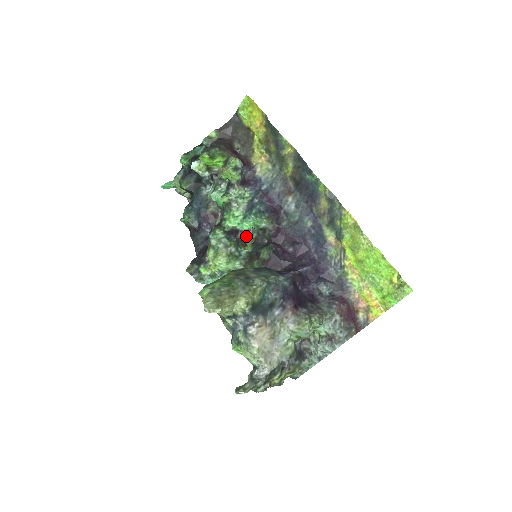
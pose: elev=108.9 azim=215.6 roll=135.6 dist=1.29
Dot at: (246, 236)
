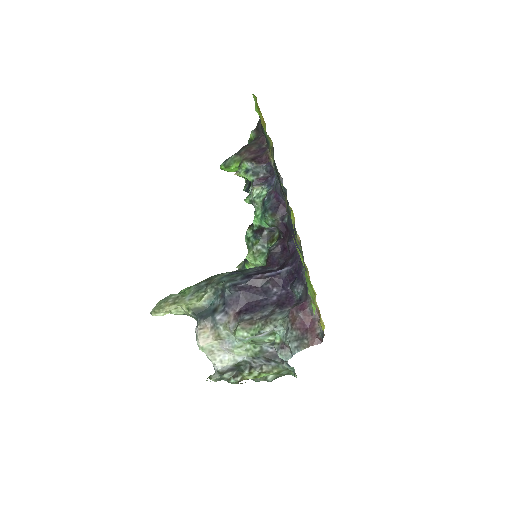
Dot at: (274, 232)
